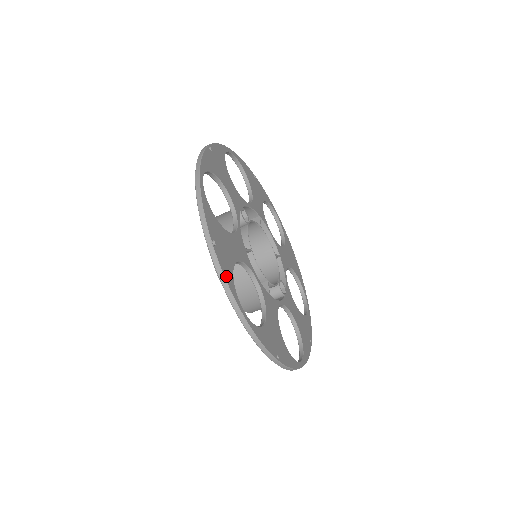
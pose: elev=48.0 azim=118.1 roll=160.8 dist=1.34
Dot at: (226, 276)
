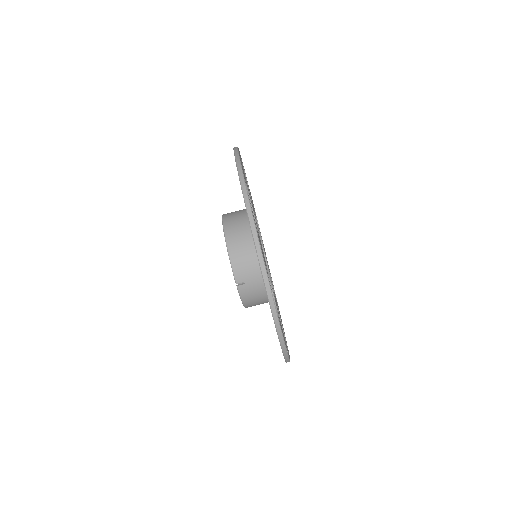
Dot at: (268, 277)
